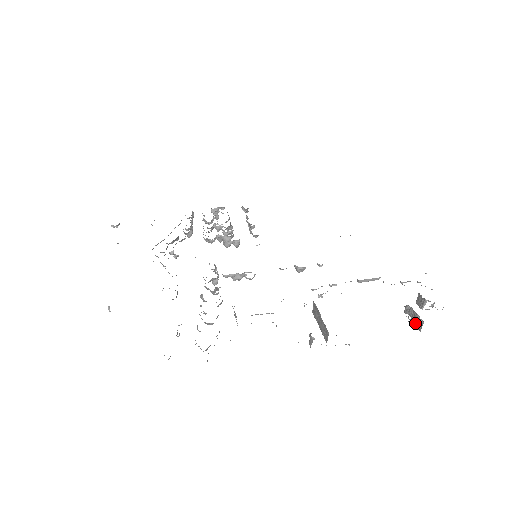
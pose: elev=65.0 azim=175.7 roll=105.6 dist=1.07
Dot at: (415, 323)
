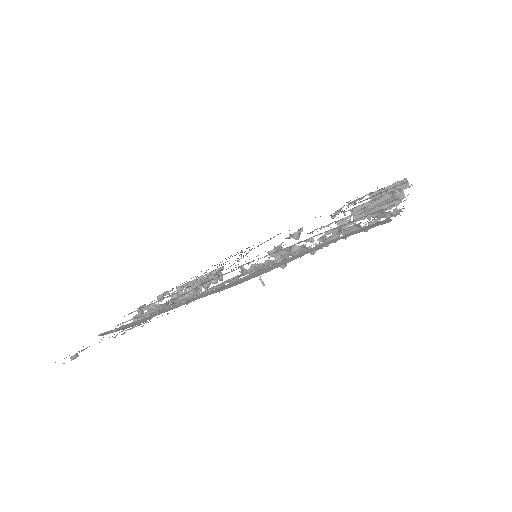
Dot at: occluded
